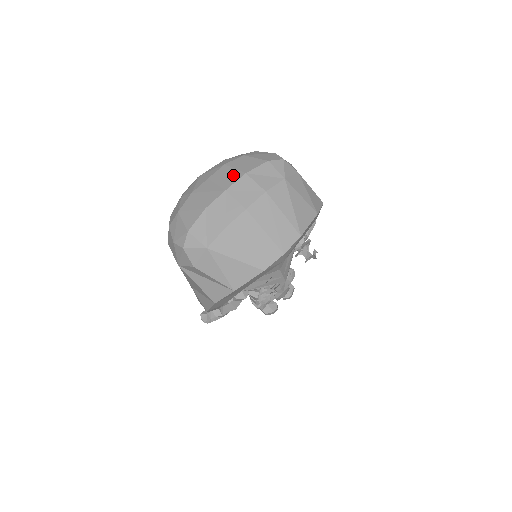
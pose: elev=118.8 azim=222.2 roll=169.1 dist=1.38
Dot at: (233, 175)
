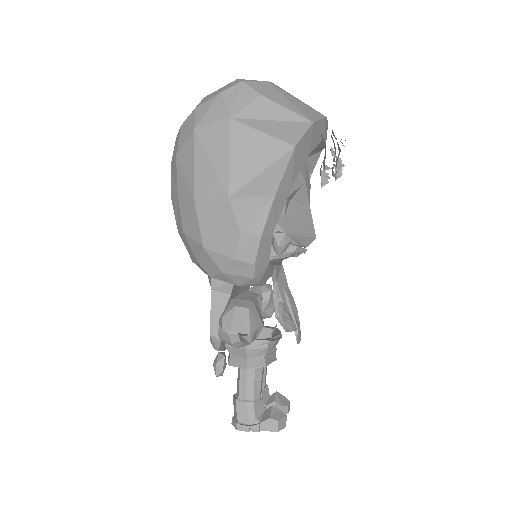
Dot at: occluded
